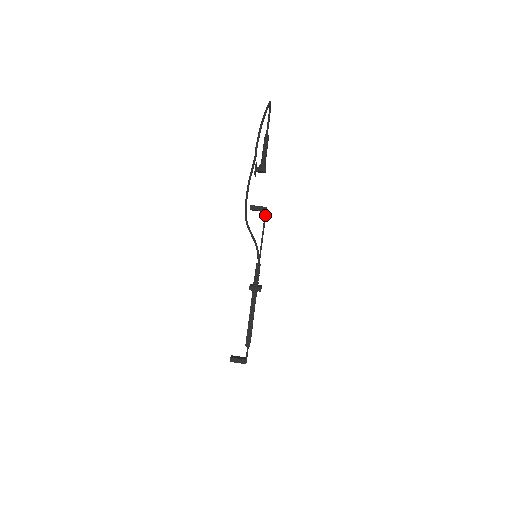
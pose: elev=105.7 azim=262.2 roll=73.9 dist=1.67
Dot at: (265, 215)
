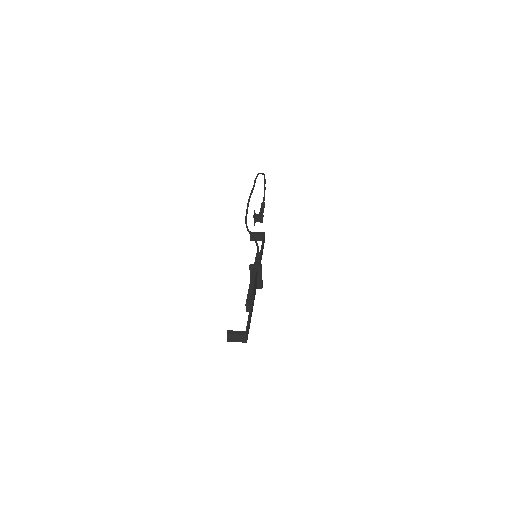
Dot at: (264, 236)
